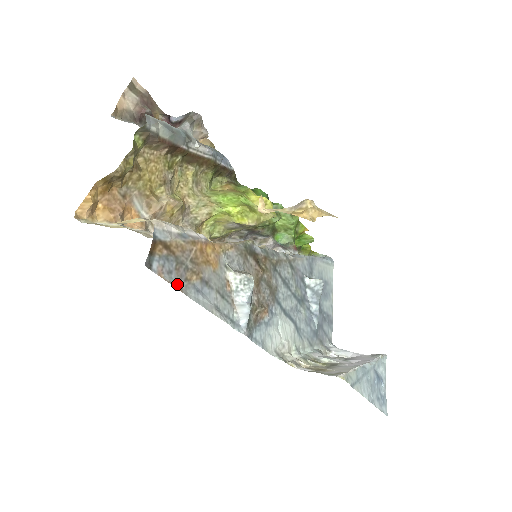
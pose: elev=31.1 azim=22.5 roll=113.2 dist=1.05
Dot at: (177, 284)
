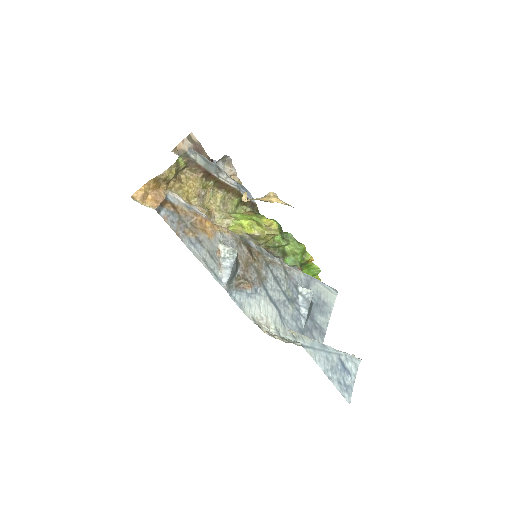
Dot at: (176, 231)
